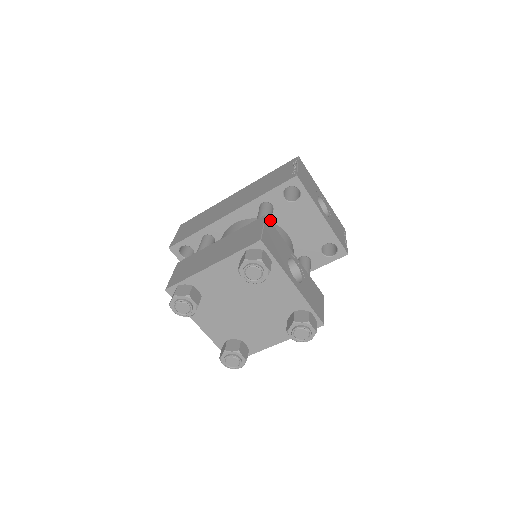
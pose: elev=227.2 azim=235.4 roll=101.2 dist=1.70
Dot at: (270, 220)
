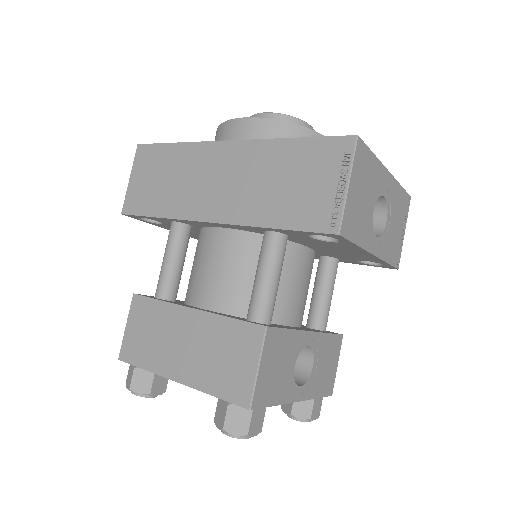
Dot at: (278, 283)
